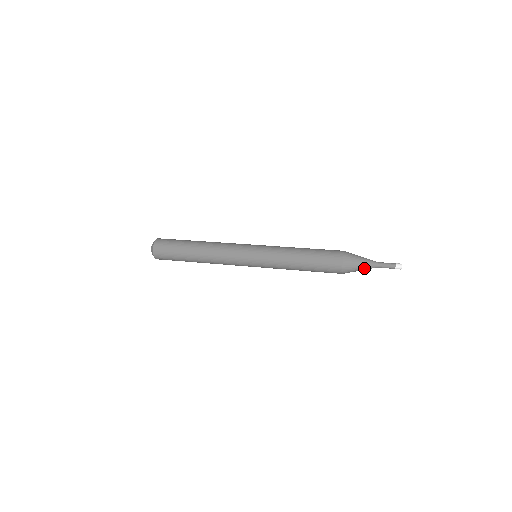
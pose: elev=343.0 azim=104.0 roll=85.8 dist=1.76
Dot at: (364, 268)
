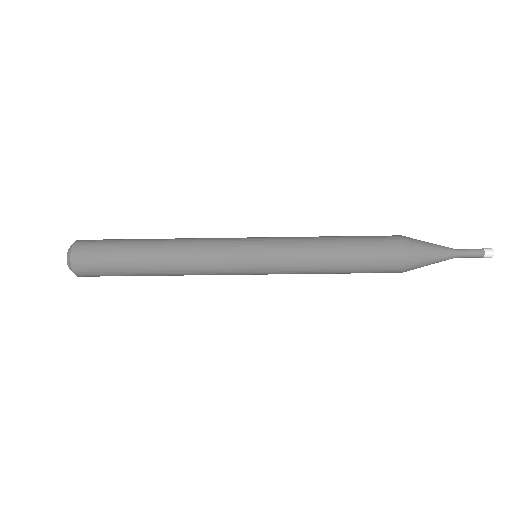
Dot at: (436, 246)
